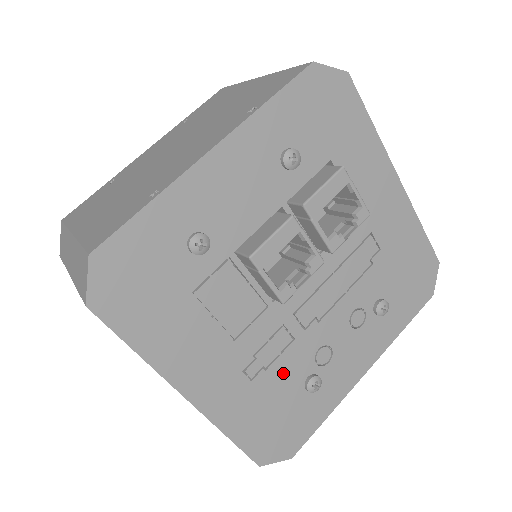
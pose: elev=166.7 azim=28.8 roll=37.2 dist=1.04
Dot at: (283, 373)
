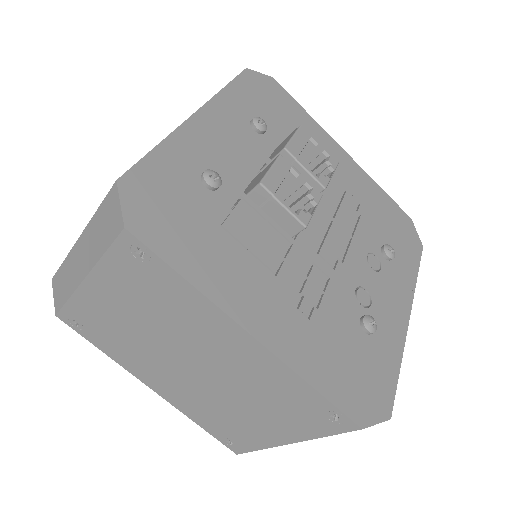
Dot at: (335, 313)
